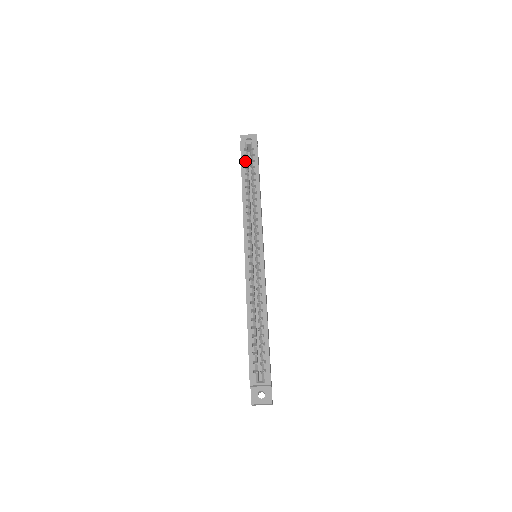
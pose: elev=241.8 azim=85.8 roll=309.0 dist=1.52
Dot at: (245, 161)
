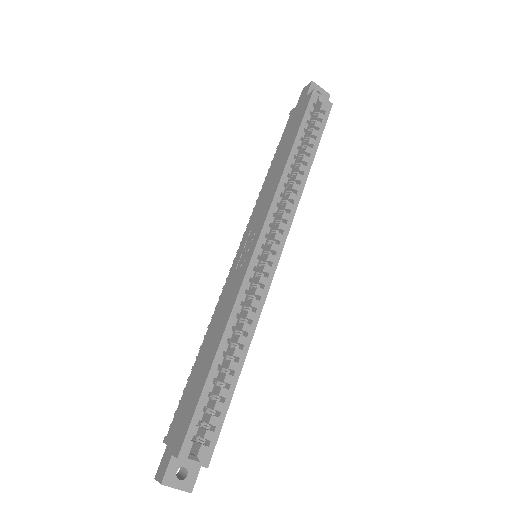
Dot at: (307, 120)
